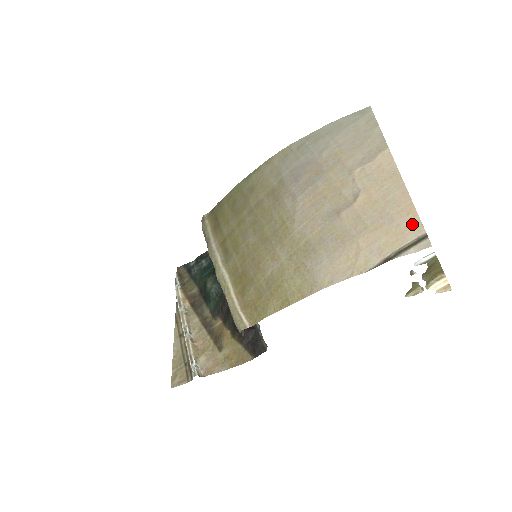
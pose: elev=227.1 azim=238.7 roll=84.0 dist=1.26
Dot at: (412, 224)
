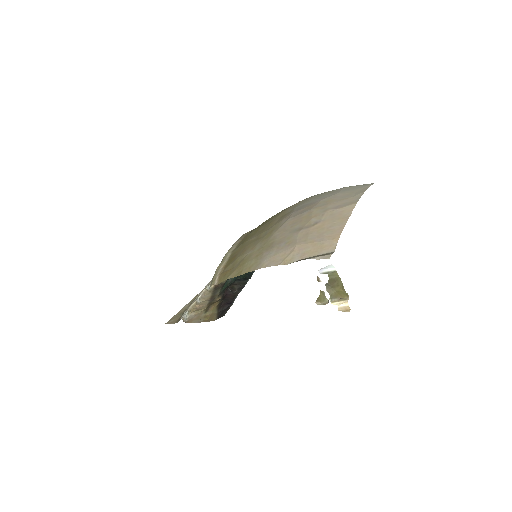
Dot at: (331, 245)
